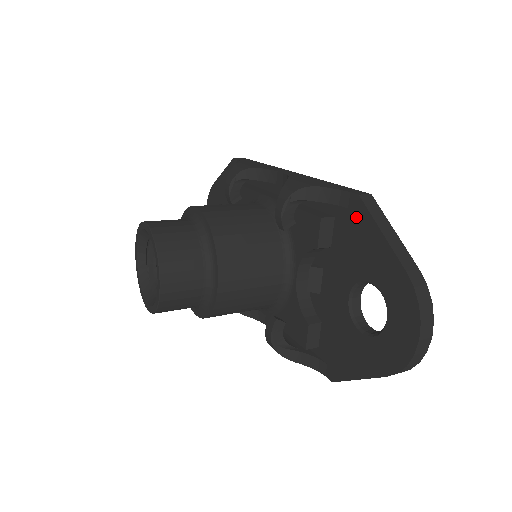
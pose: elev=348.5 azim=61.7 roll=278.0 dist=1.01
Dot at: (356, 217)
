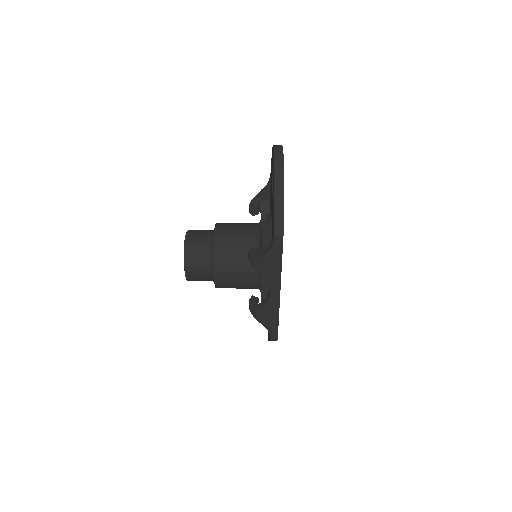
Dot at: occluded
